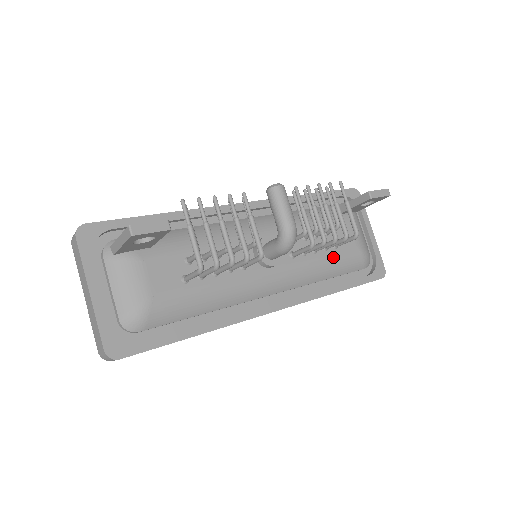
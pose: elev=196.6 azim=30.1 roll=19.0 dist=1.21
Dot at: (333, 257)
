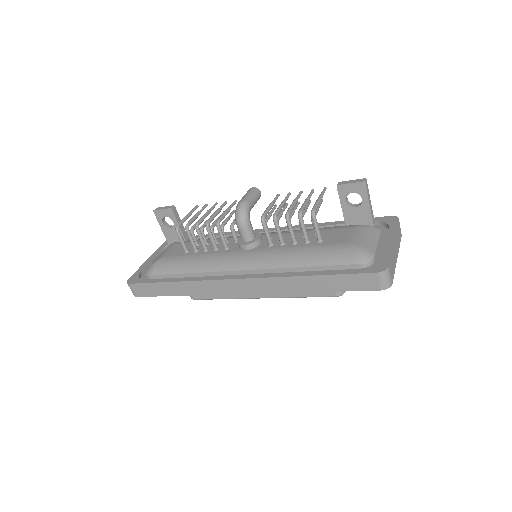
Dot at: (311, 248)
